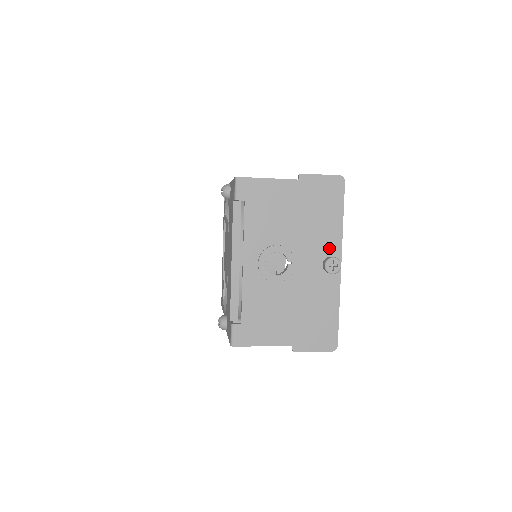
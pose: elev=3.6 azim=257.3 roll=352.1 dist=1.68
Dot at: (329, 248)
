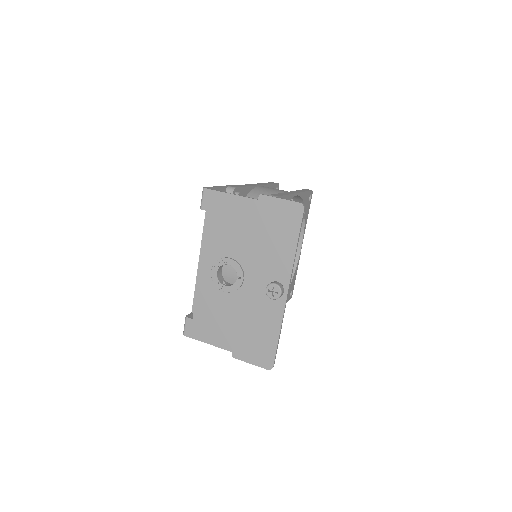
Dot at: (278, 273)
